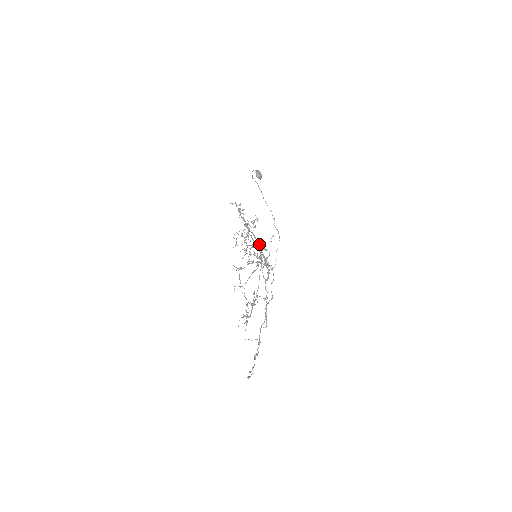
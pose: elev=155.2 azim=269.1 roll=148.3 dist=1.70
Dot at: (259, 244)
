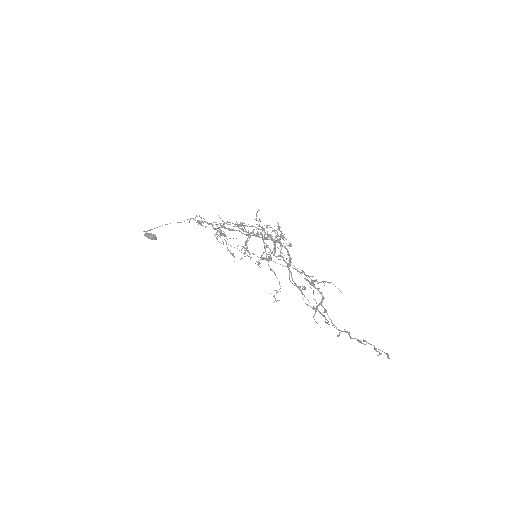
Dot at: (253, 233)
